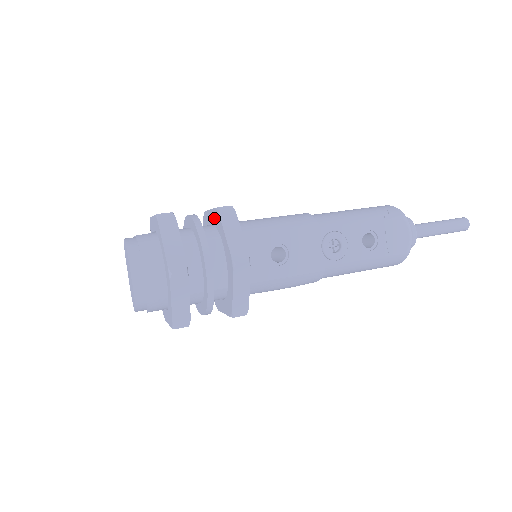
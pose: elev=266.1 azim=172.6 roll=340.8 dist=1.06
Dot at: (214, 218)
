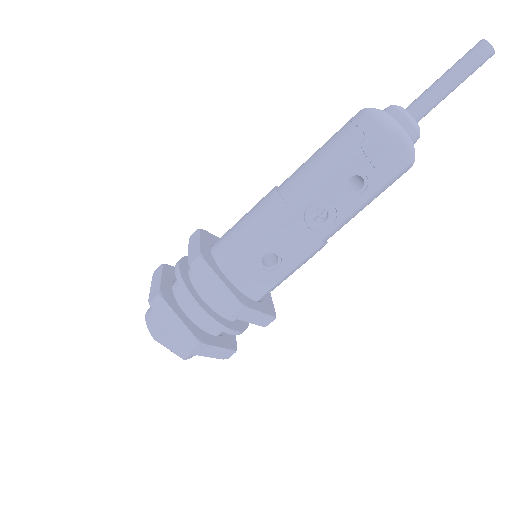
Dot at: occluded
